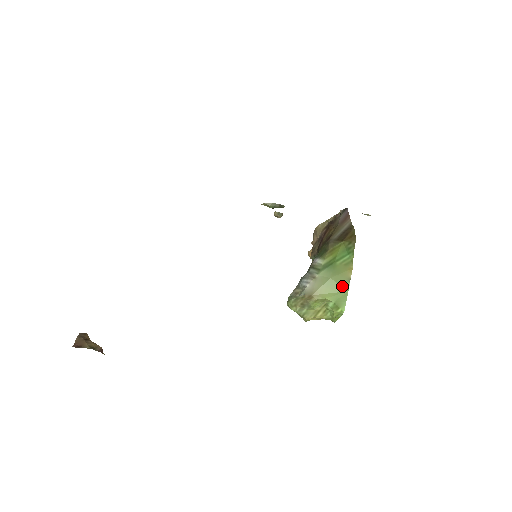
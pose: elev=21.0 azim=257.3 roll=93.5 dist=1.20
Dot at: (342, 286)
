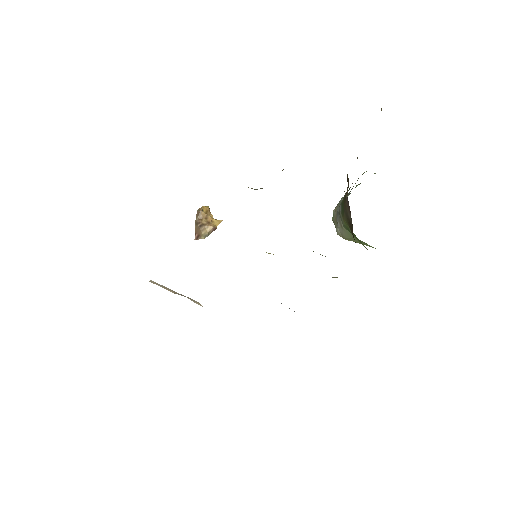
Dot at: (369, 245)
